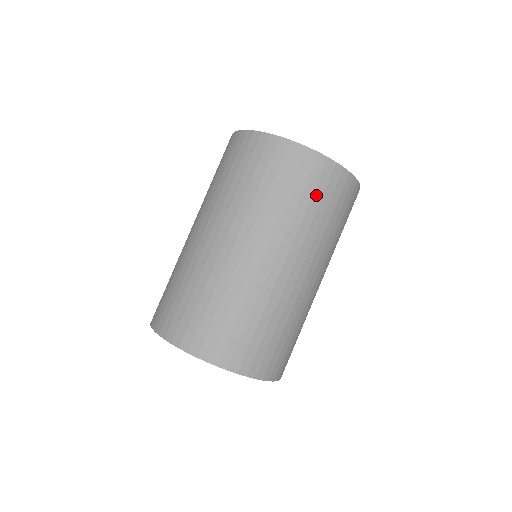
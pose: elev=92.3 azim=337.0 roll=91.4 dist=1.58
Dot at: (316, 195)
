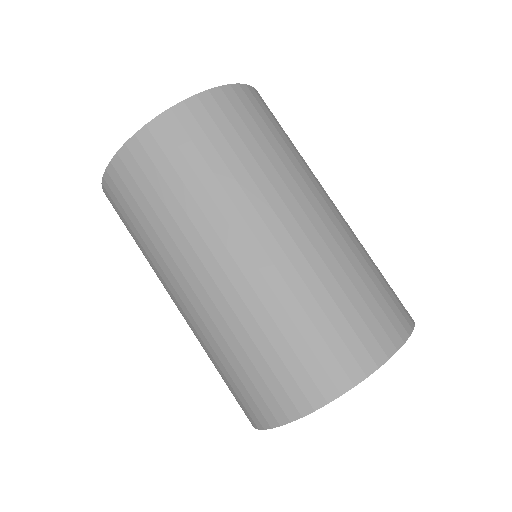
Dot at: (279, 126)
